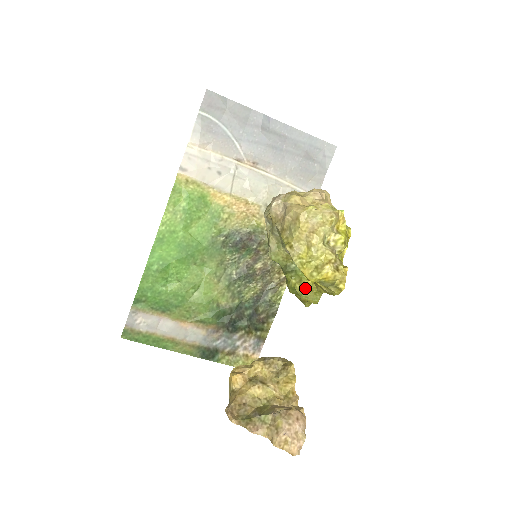
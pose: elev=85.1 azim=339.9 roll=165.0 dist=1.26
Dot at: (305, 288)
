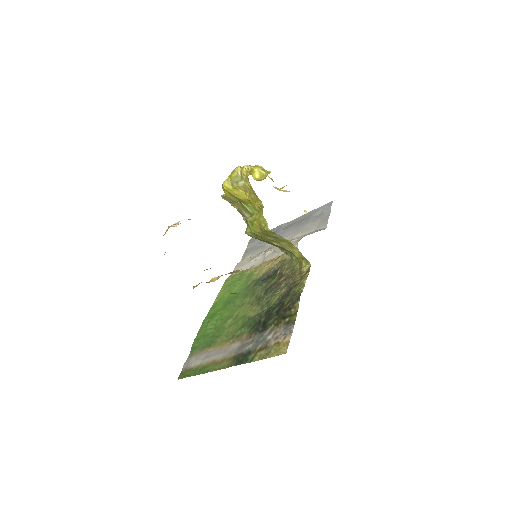
Dot at: (254, 216)
